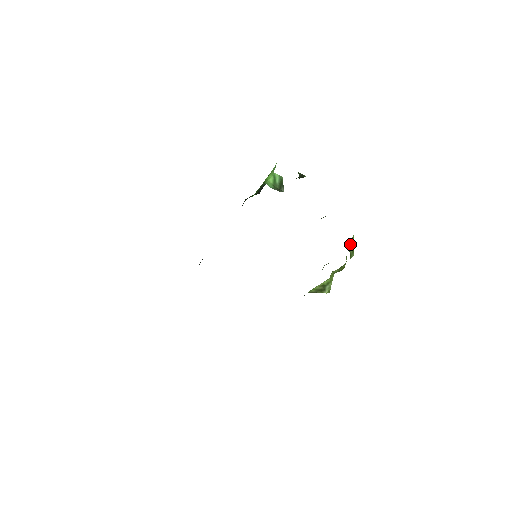
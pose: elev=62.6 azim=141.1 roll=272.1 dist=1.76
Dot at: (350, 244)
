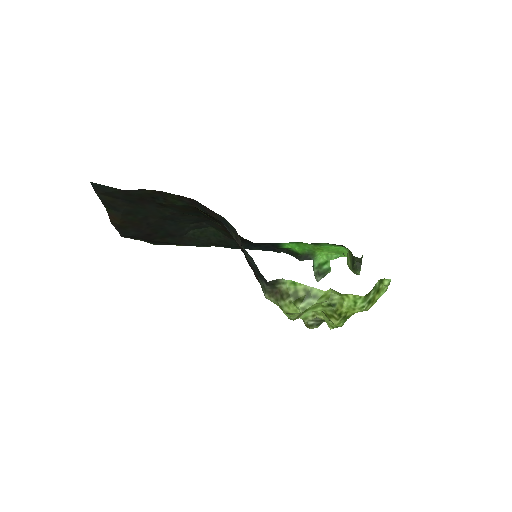
Dot at: (380, 285)
